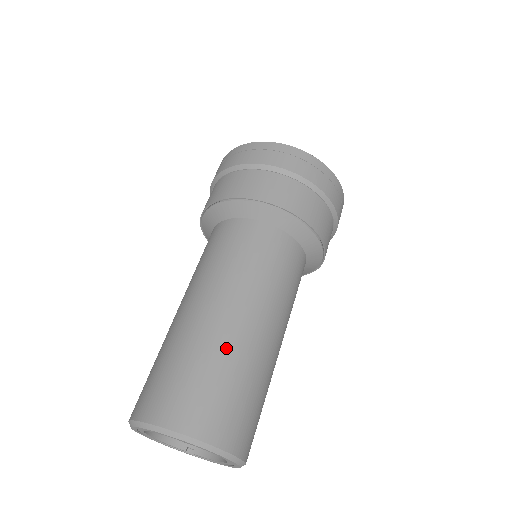
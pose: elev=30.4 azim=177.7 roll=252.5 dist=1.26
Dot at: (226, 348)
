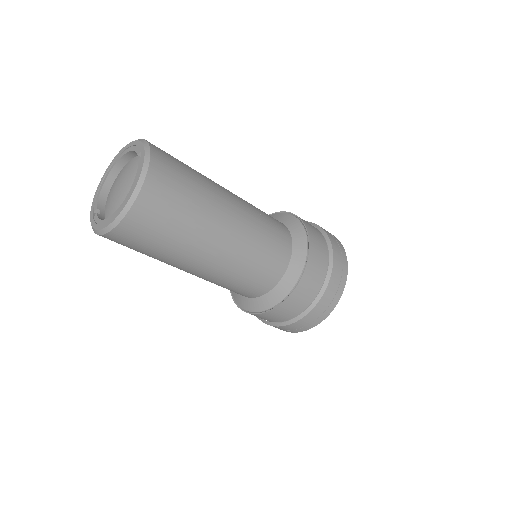
Dot at: (210, 189)
